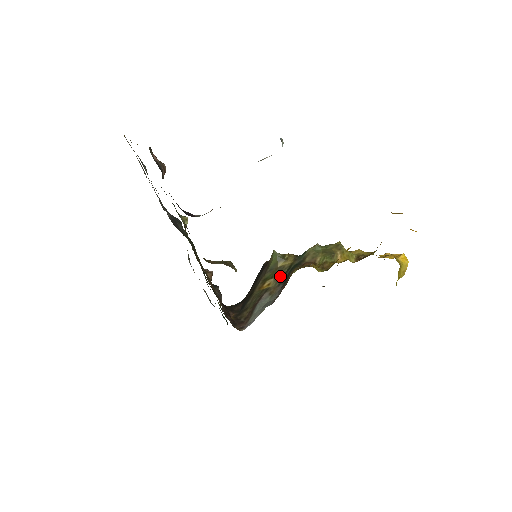
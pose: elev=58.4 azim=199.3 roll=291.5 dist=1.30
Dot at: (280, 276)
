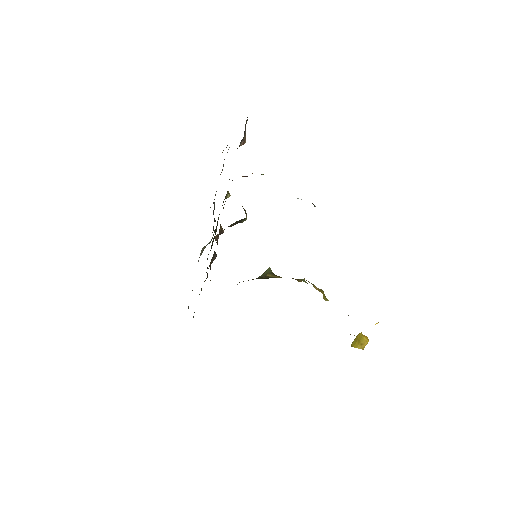
Dot at: (265, 278)
